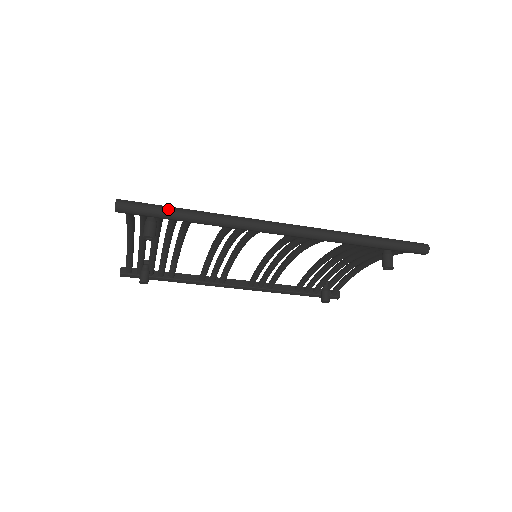
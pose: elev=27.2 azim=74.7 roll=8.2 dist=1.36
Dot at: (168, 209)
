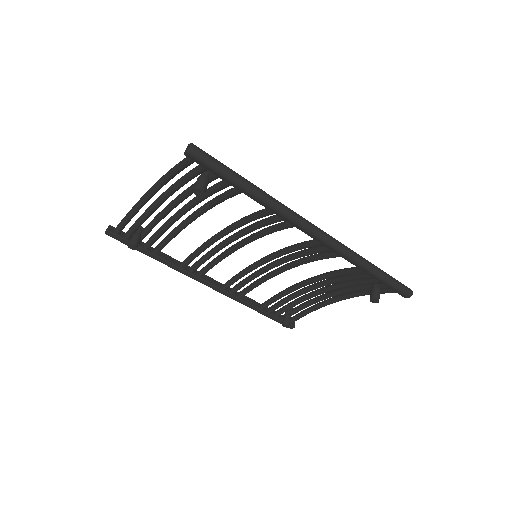
Dot at: (232, 171)
